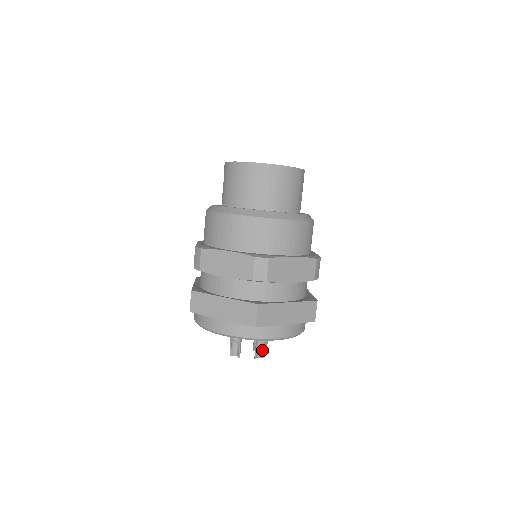
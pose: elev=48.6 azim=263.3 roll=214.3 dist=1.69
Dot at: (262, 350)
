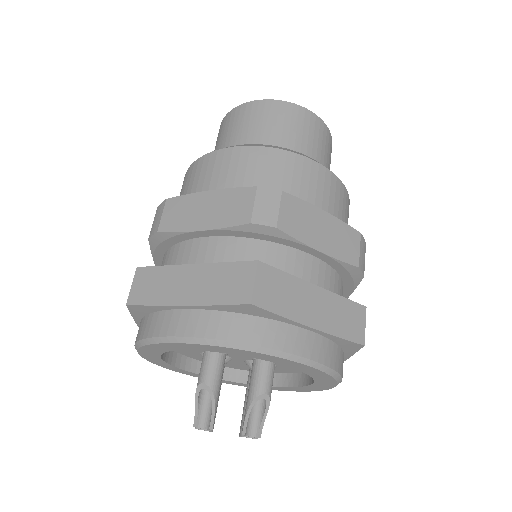
Dot at: (258, 420)
